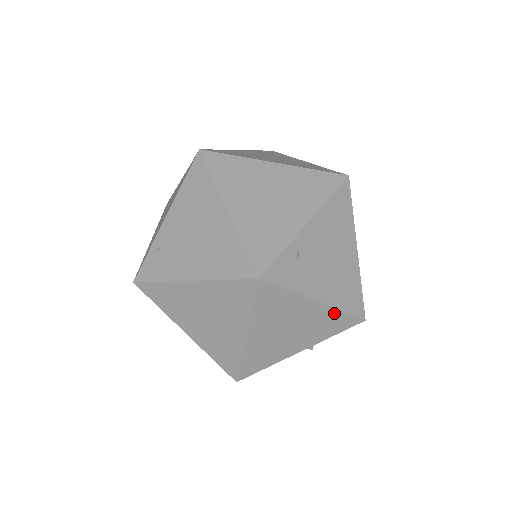
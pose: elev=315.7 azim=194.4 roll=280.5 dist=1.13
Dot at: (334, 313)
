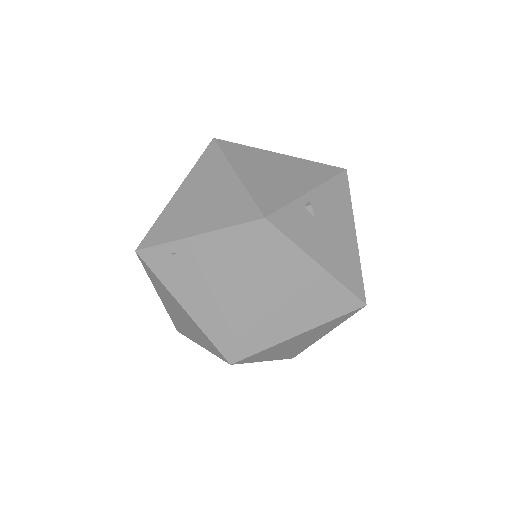
Dot at: (201, 330)
